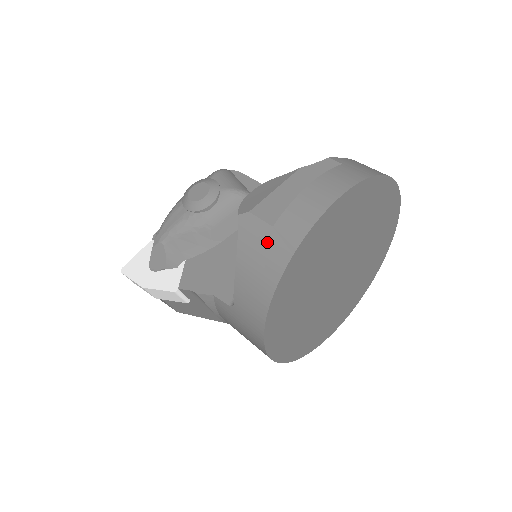
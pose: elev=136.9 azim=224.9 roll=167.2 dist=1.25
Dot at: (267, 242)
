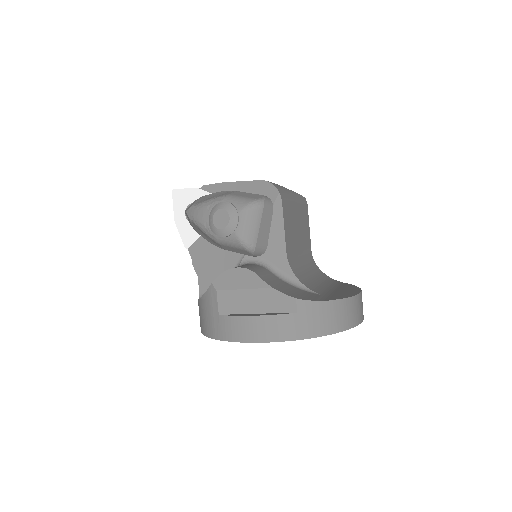
Dot at: (212, 317)
